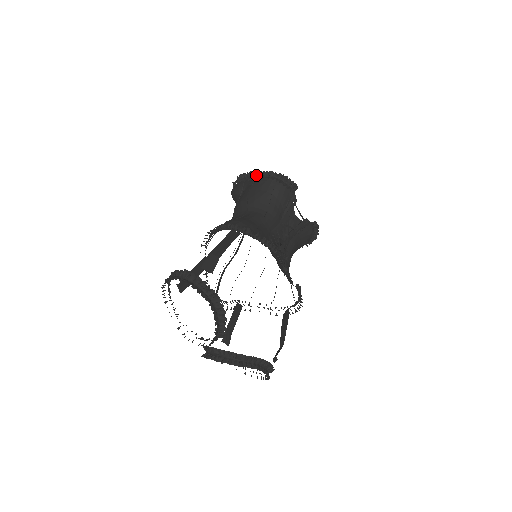
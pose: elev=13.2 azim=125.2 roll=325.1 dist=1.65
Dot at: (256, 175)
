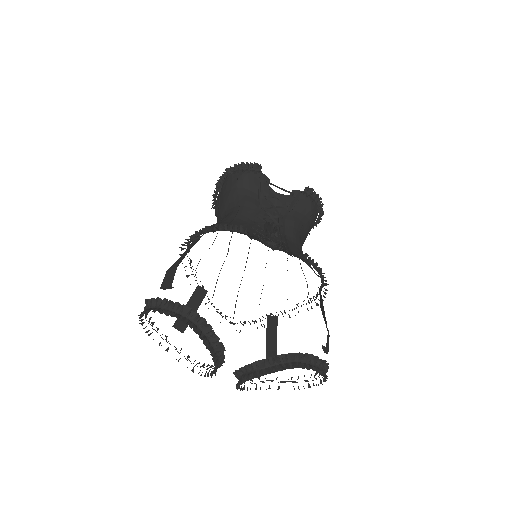
Dot at: (220, 184)
